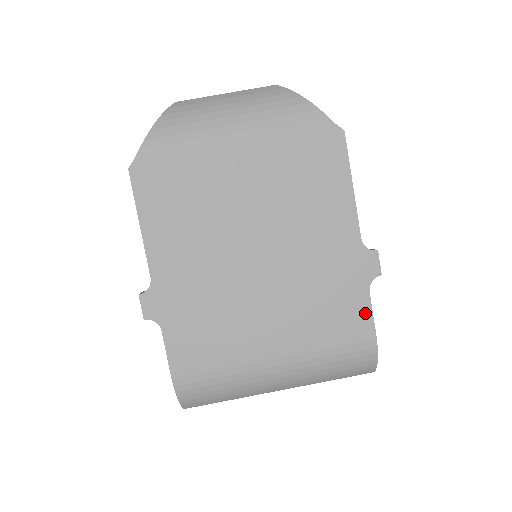
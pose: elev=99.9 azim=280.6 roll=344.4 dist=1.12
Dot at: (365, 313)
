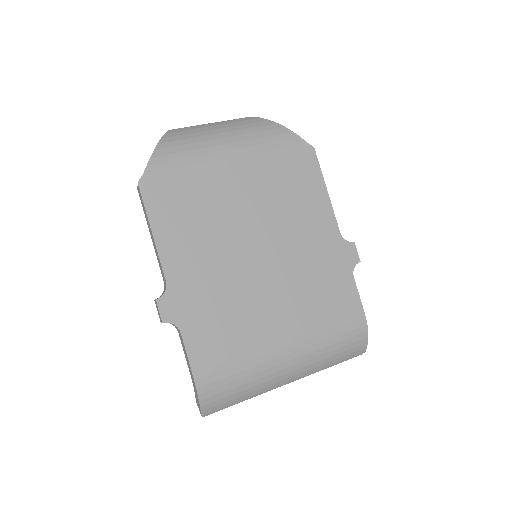
Dot at: (353, 296)
